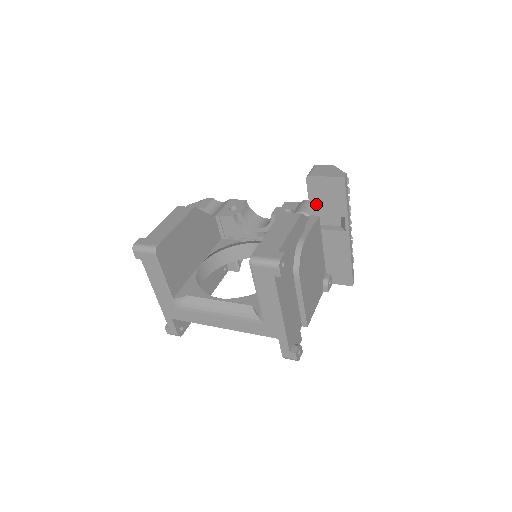
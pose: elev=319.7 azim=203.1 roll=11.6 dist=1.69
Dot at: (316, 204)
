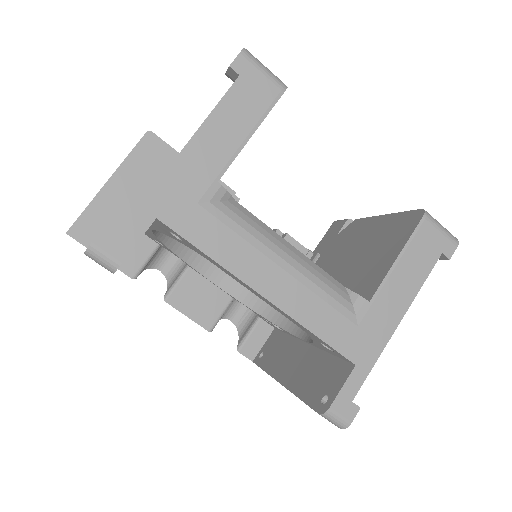
Dot at: occluded
